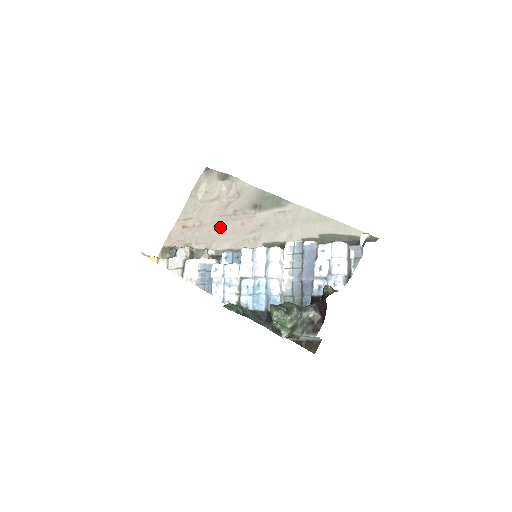
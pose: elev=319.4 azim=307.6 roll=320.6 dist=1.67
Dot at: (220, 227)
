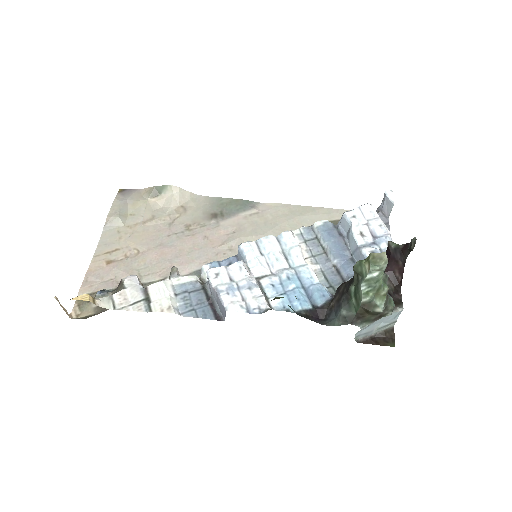
Dot at: (172, 248)
